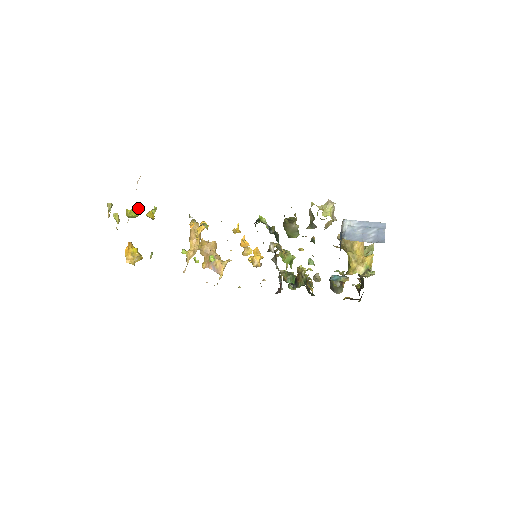
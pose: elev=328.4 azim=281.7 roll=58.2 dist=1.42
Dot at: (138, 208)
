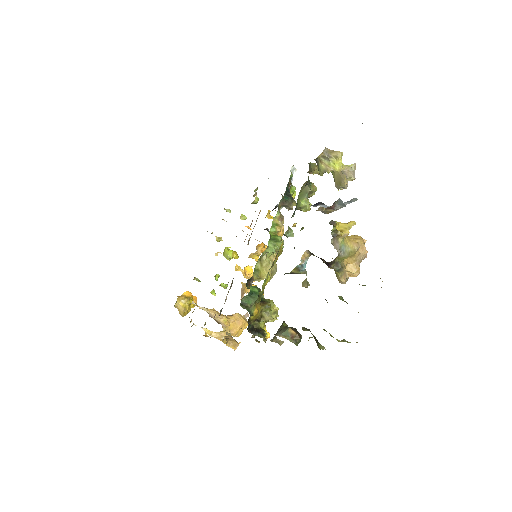
Dot at: occluded
